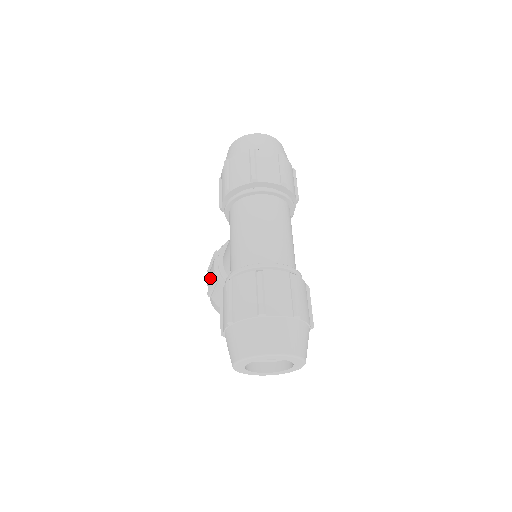
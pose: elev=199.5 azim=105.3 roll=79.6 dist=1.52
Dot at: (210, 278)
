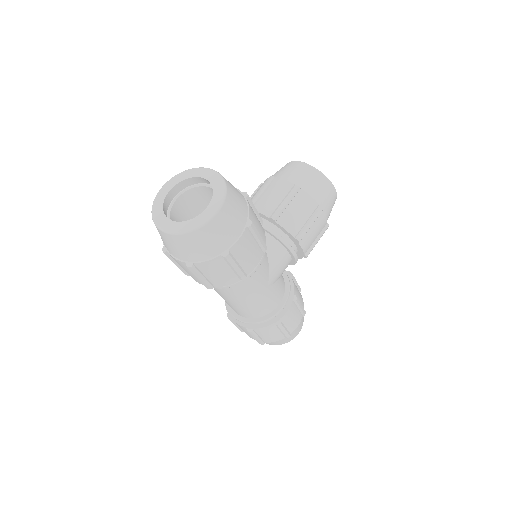
Dot at: occluded
